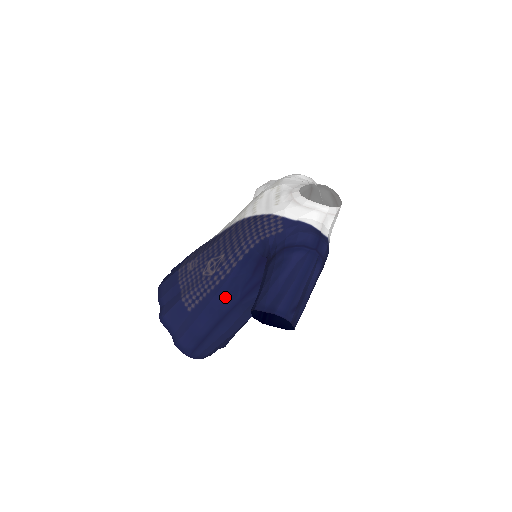
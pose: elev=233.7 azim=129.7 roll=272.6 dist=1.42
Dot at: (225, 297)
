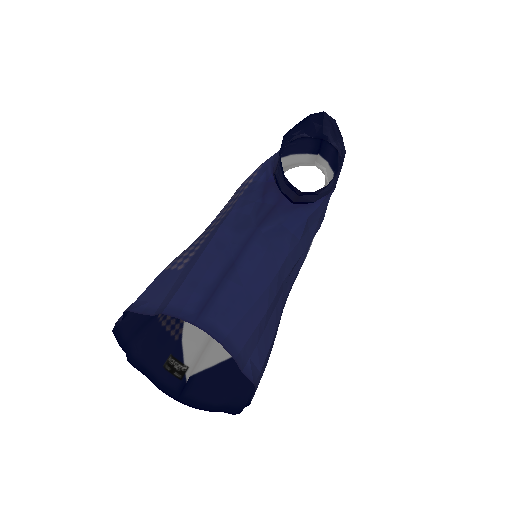
Dot at: (234, 228)
